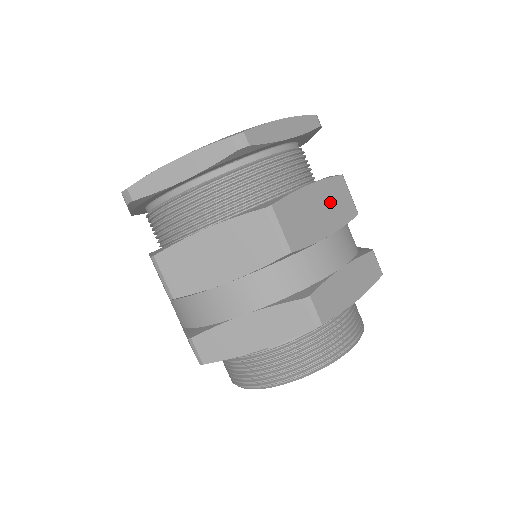
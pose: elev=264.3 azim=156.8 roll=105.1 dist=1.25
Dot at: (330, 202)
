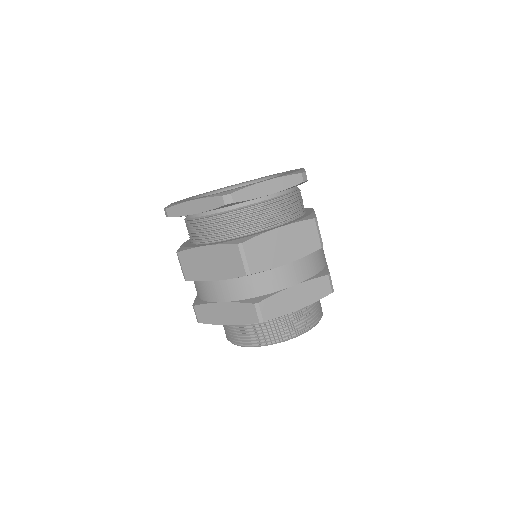
Dot at: (296, 239)
